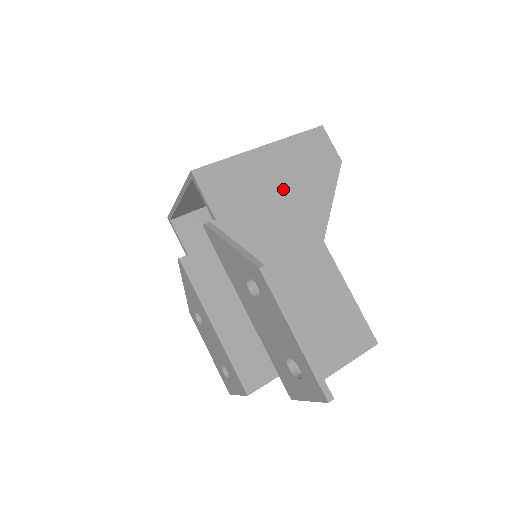
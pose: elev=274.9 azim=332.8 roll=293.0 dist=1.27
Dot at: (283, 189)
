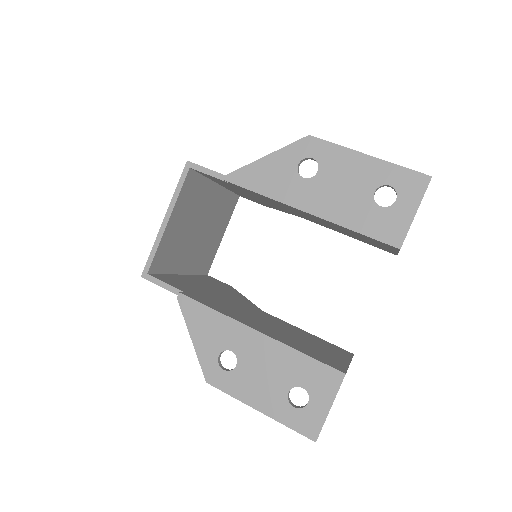
Dot at: occluded
